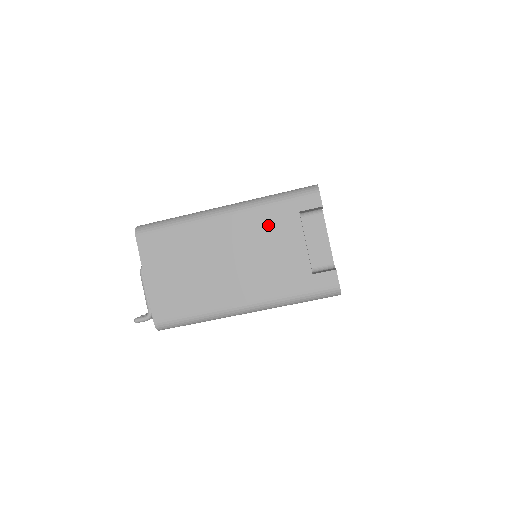
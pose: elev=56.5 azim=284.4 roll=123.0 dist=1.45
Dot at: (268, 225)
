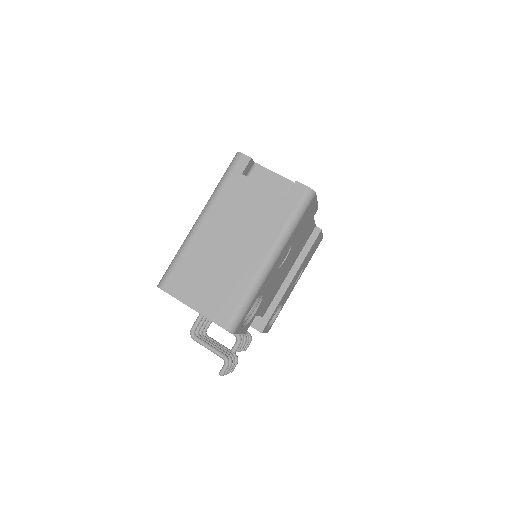
Dot at: (232, 199)
